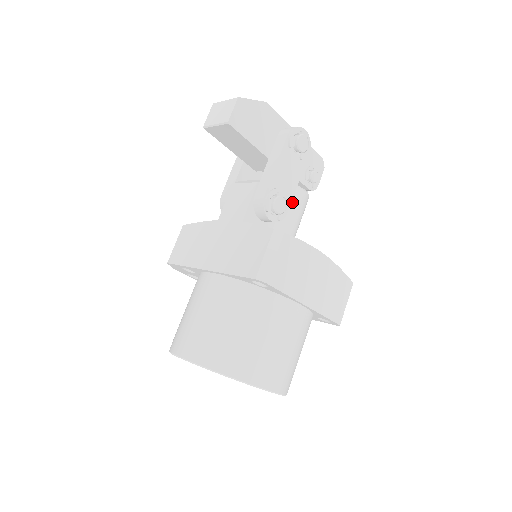
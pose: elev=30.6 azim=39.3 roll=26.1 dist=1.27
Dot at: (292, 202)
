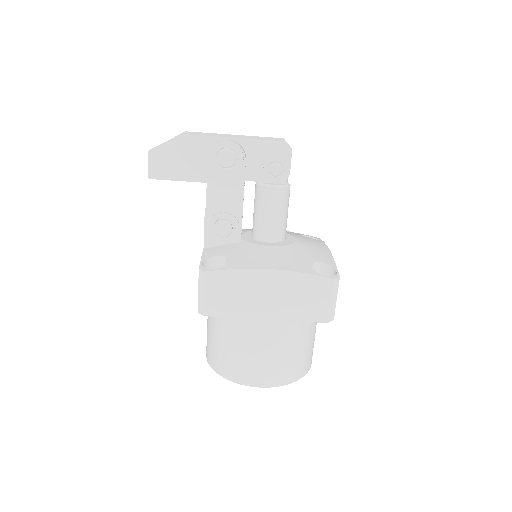
Dot at: (261, 204)
